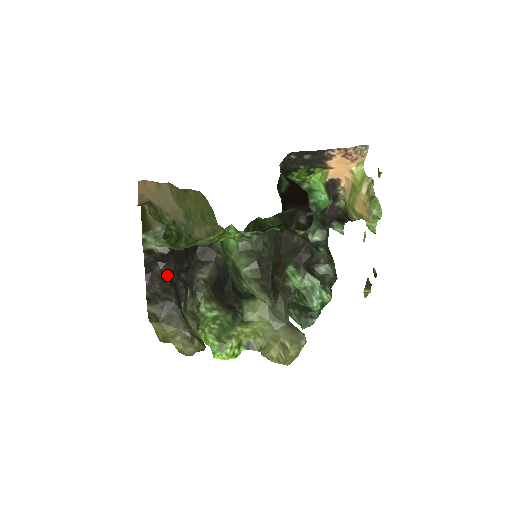
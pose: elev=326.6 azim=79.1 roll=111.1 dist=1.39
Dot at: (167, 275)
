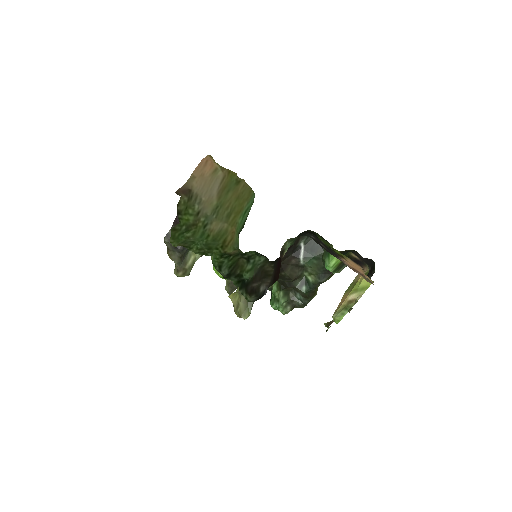
Dot at: occluded
